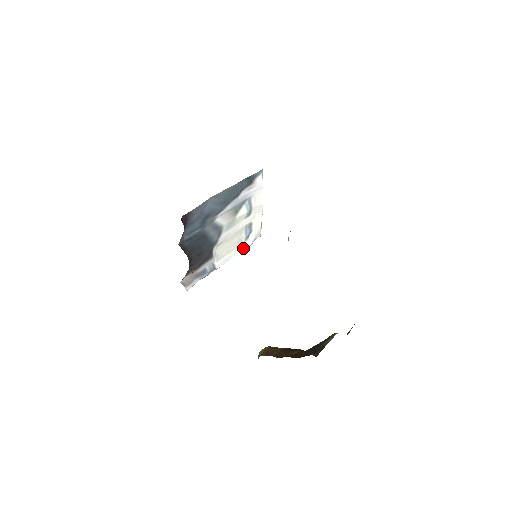
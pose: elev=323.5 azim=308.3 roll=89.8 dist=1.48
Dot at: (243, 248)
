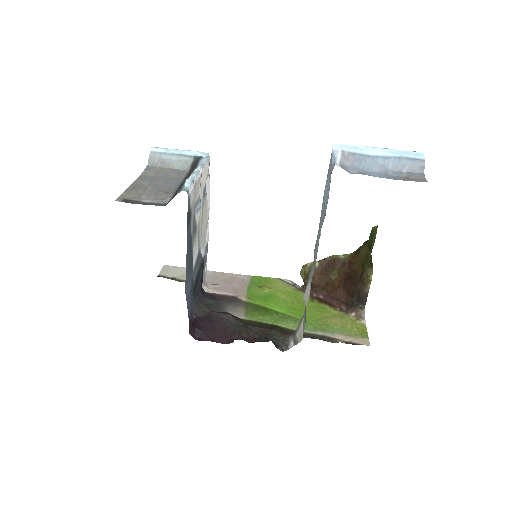
Dot at: (208, 195)
